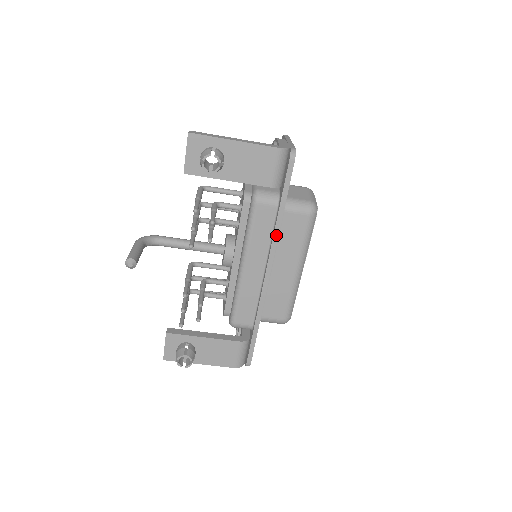
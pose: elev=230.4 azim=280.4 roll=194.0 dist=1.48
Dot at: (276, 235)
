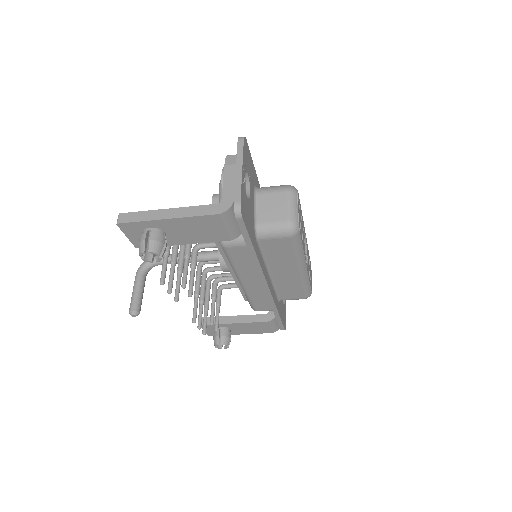
Dot at: (258, 267)
